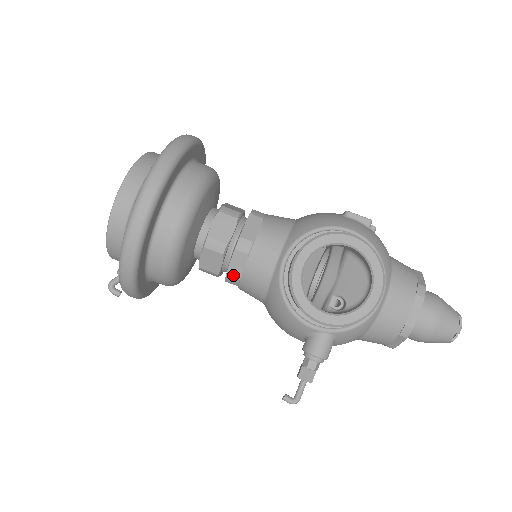
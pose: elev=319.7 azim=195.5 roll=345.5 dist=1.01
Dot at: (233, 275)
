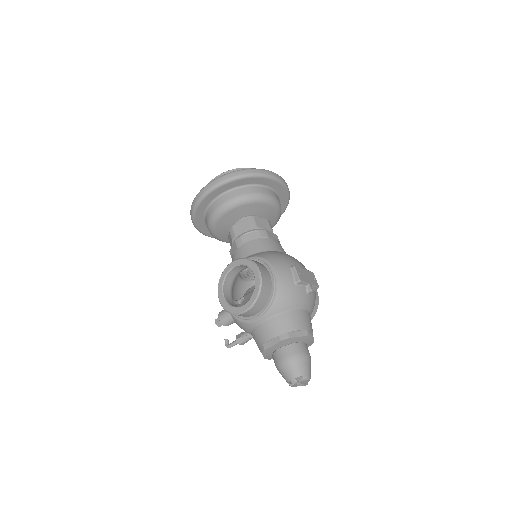
Dot at: (231, 254)
